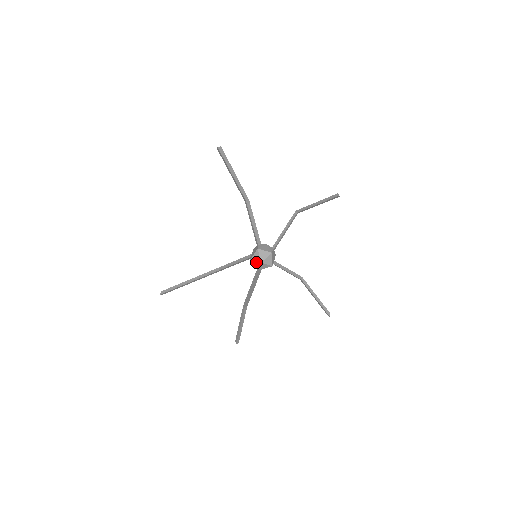
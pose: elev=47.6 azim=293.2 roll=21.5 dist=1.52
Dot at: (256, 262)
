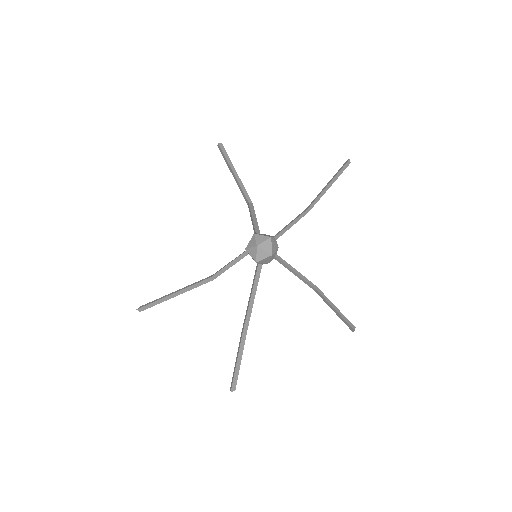
Dot at: (251, 249)
